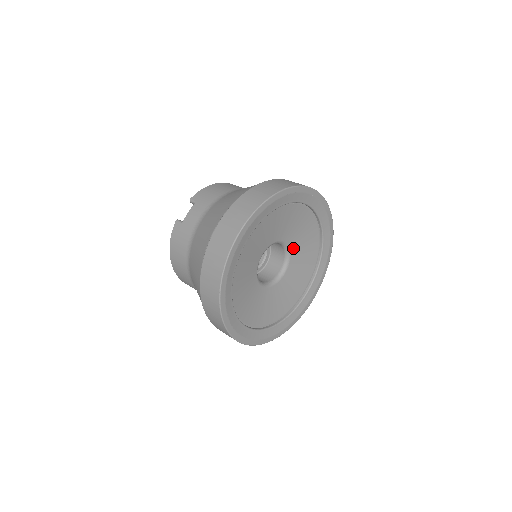
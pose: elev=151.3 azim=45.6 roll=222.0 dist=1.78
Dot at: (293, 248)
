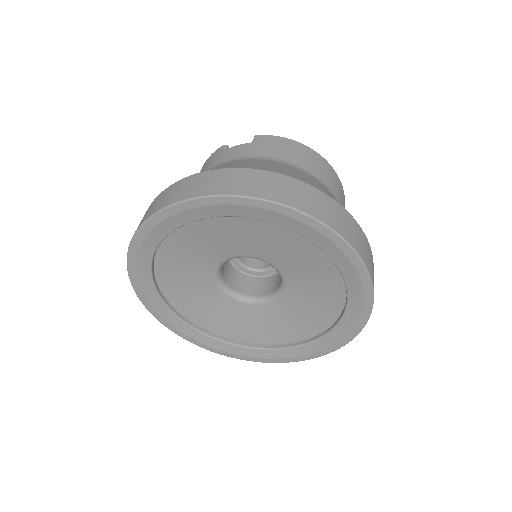
Dot at: (292, 289)
